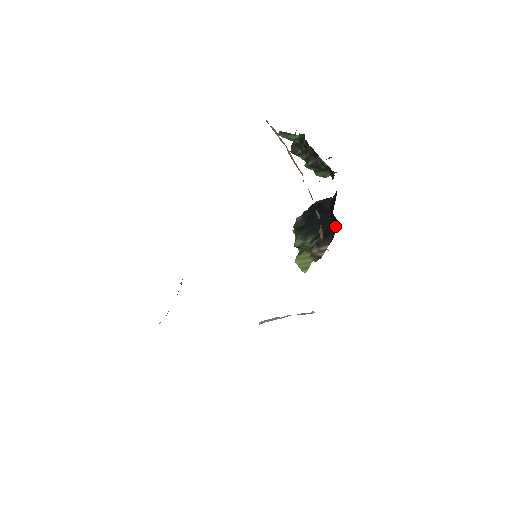
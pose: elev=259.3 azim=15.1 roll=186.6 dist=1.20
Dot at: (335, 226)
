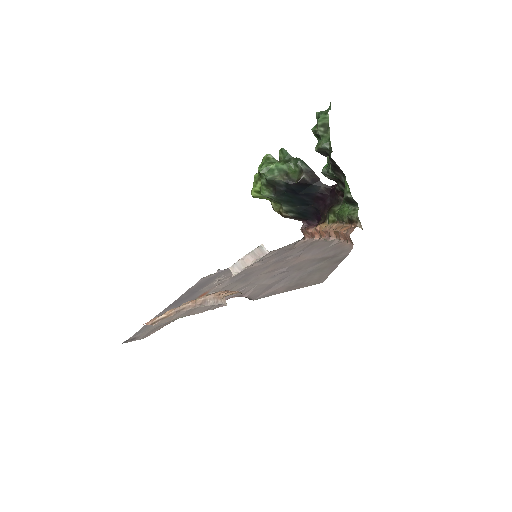
Dot at: (316, 218)
